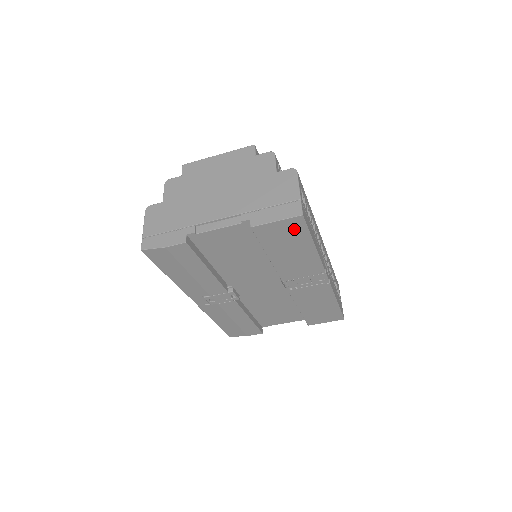
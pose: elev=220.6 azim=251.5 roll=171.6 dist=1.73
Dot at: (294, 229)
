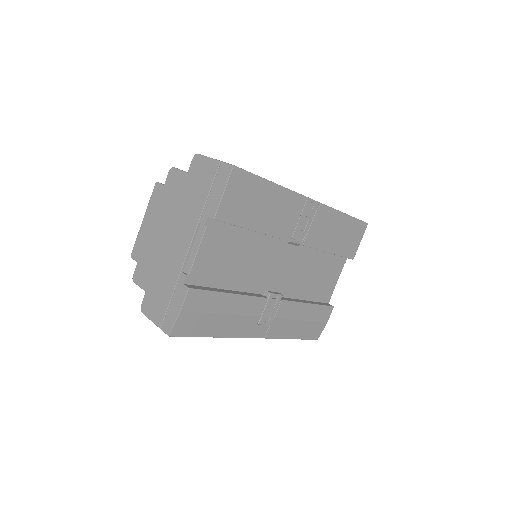
Dot at: (243, 185)
